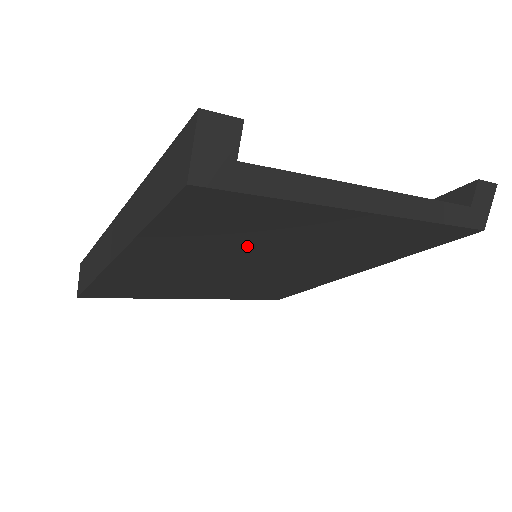
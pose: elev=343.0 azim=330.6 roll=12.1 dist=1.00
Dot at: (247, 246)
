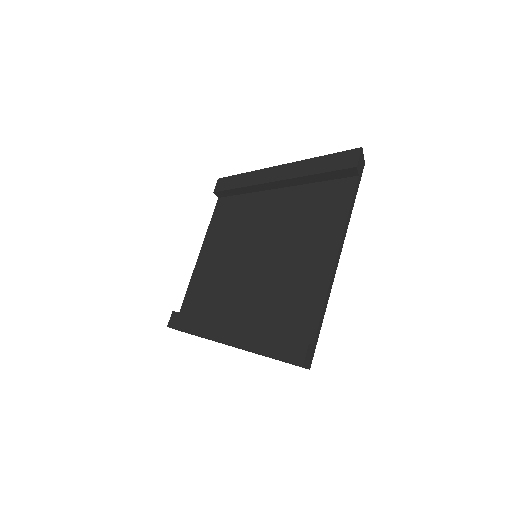
Dot at: occluded
